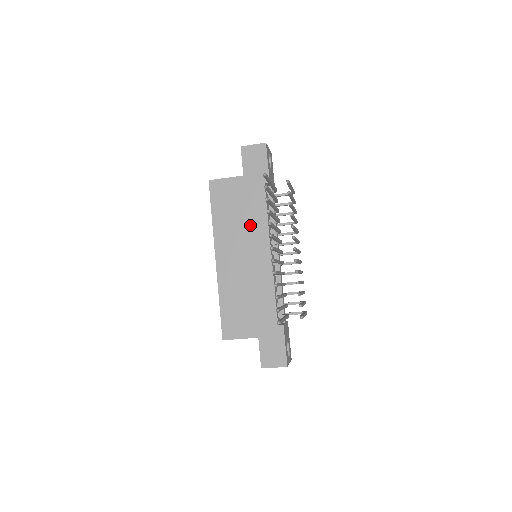
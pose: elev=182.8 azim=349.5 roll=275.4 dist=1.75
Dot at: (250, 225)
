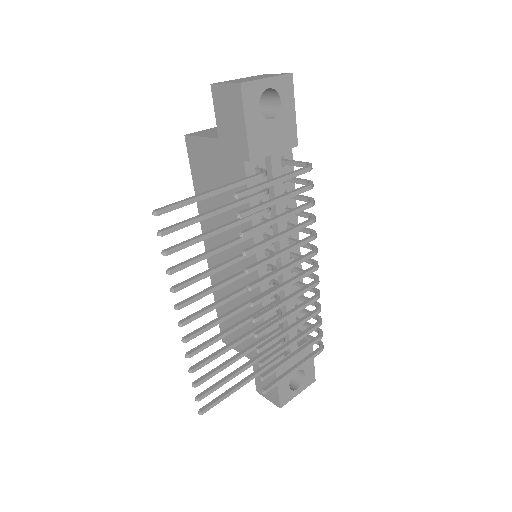
Dot at: occluded
